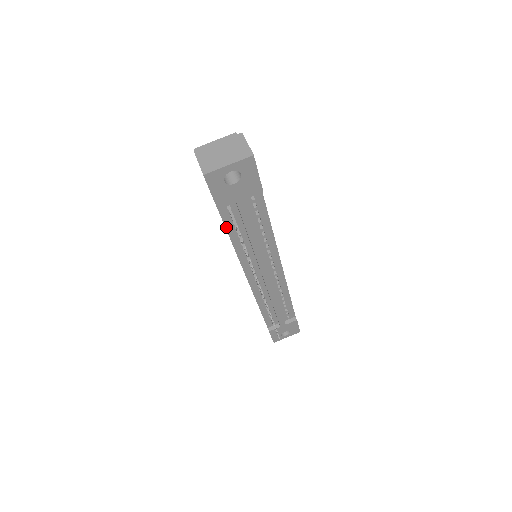
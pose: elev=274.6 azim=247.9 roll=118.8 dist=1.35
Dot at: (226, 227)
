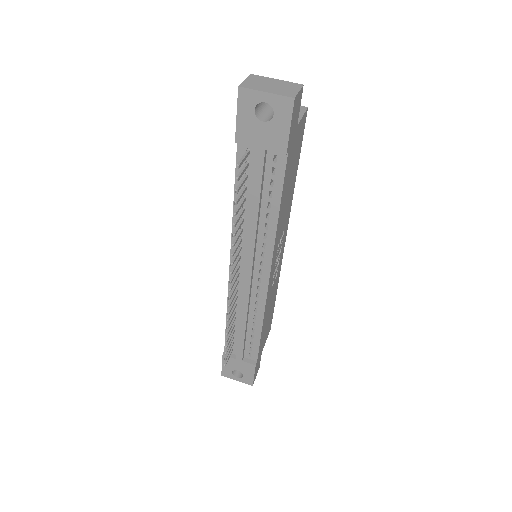
Dot at: occluded
